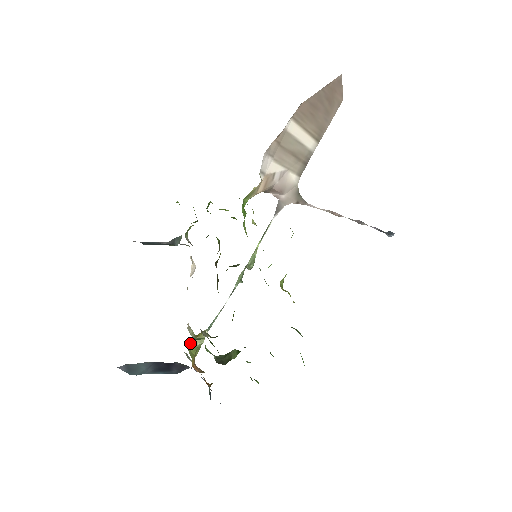
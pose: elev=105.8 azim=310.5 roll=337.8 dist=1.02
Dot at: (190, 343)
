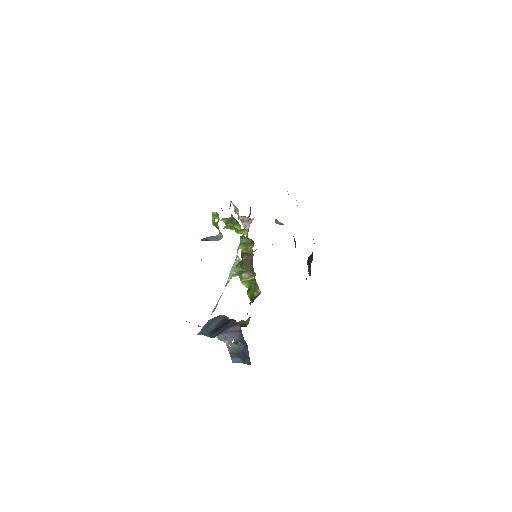
Dot at: occluded
